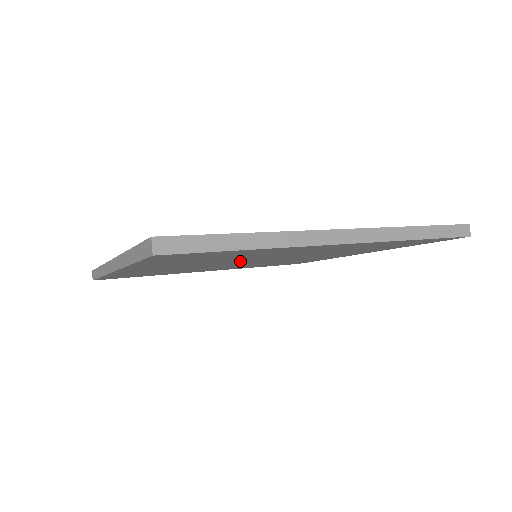
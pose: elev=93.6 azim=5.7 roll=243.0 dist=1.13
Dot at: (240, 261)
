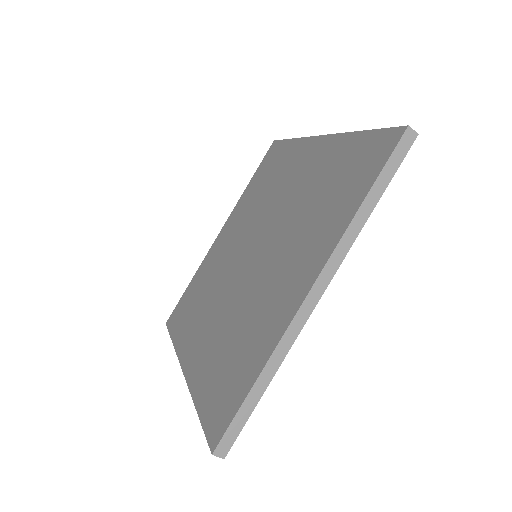
Dot at: occluded
